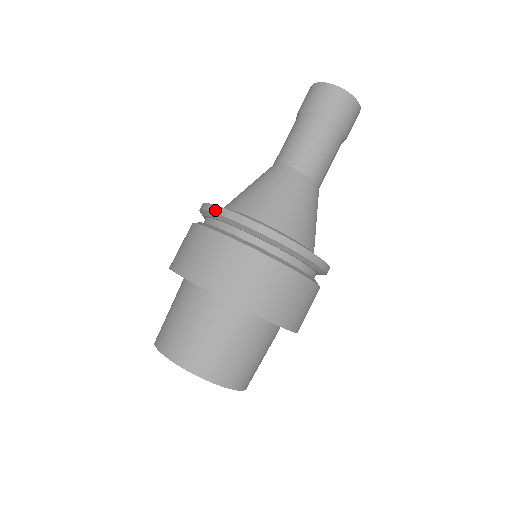
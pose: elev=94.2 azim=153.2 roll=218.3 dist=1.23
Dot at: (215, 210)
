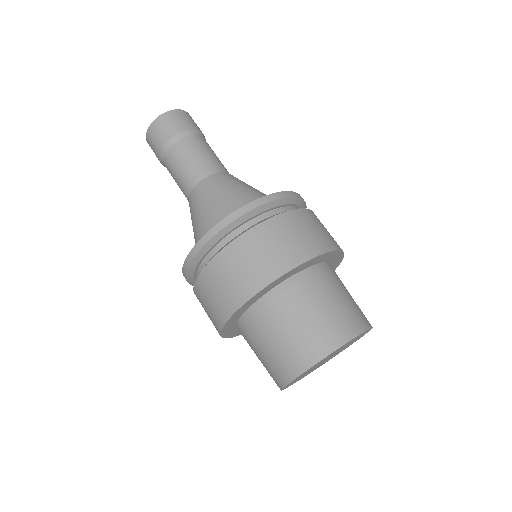
Dot at: (192, 256)
